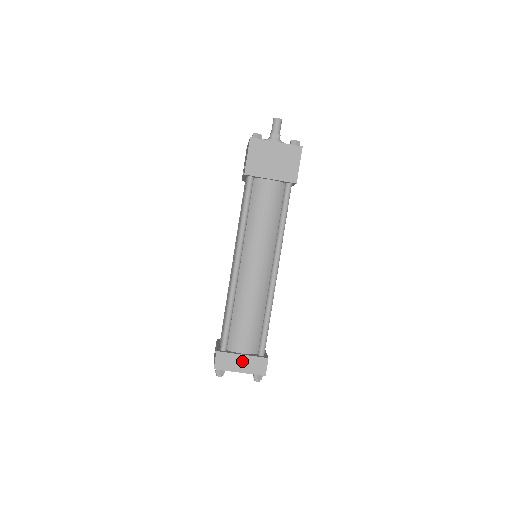
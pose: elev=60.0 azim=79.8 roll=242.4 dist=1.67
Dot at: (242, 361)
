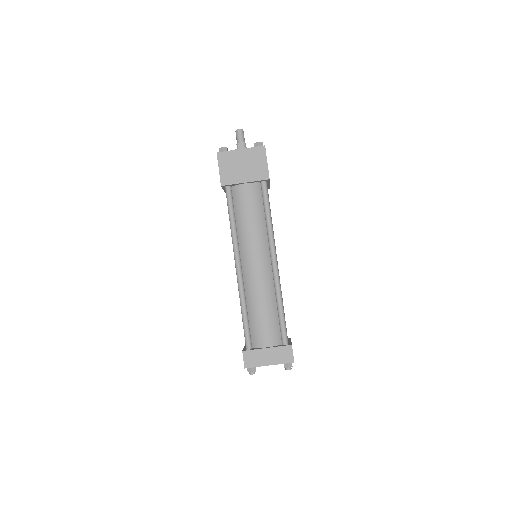
Dot at: (268, 354)
